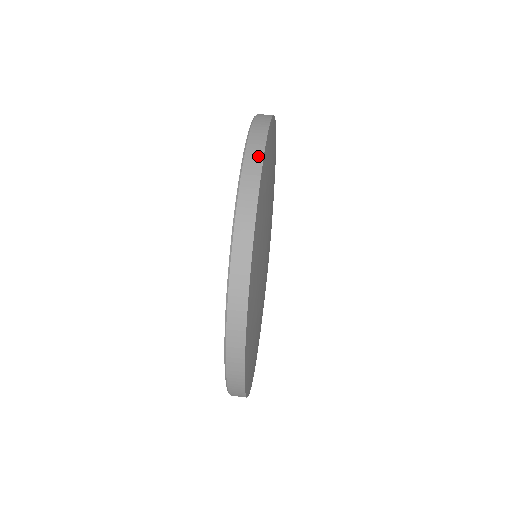
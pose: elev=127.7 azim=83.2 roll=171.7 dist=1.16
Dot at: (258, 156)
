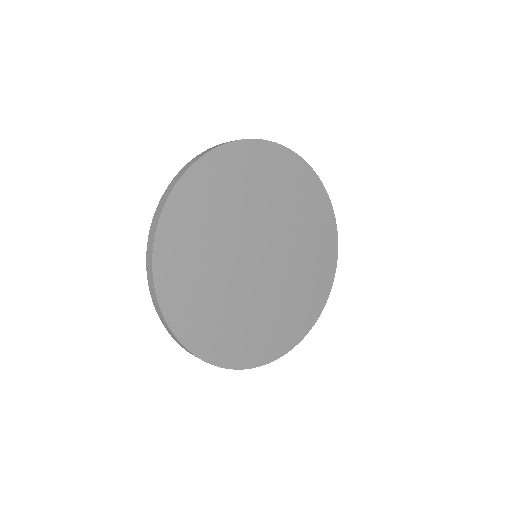
Dot at: (172, 186)
